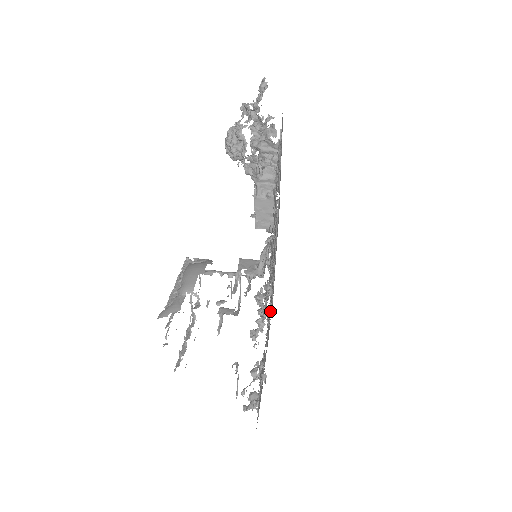
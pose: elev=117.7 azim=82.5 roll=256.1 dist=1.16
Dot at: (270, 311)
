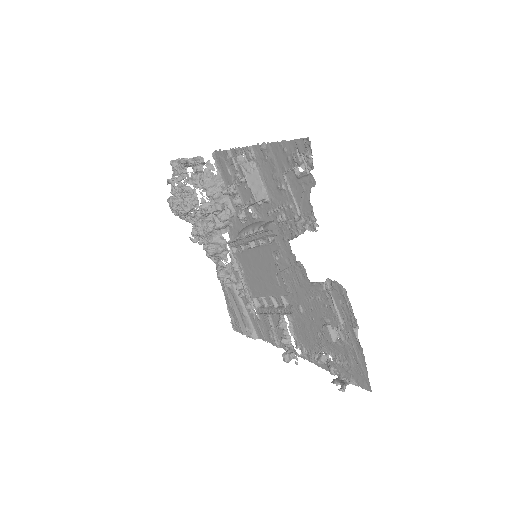
Dot at: occluded
